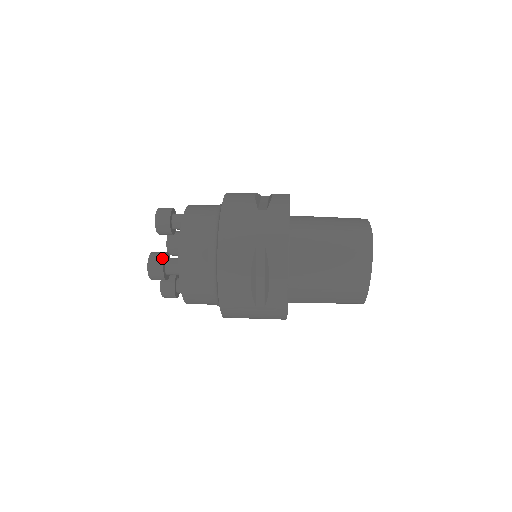
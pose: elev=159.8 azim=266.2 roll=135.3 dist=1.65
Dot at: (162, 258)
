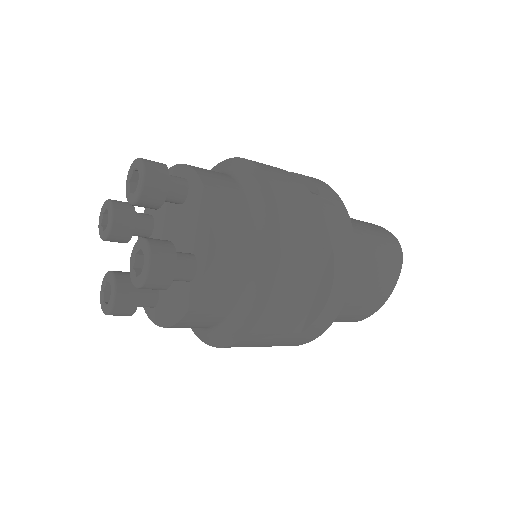
Dot at: (173, 251)
